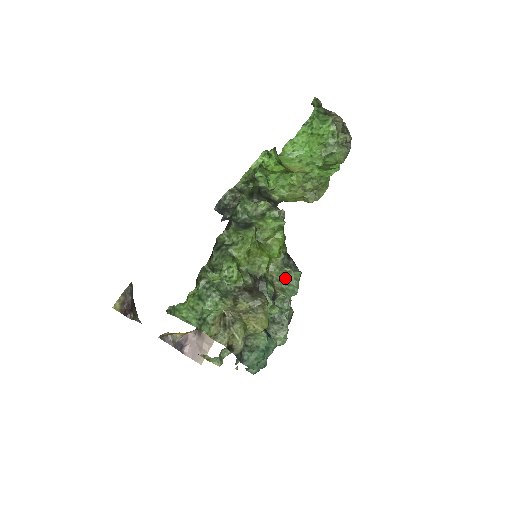
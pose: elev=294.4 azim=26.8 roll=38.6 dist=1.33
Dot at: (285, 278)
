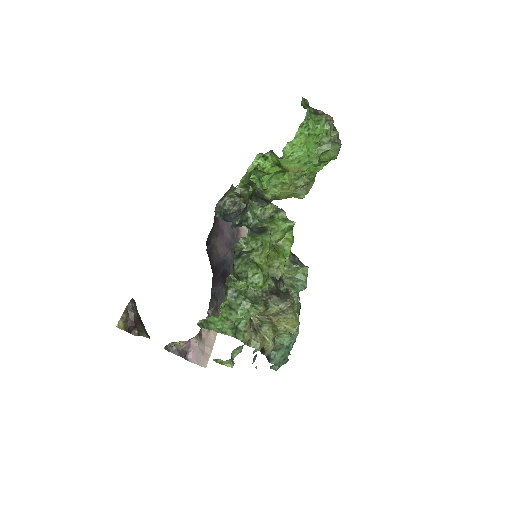
Dot at: (294, 275)
